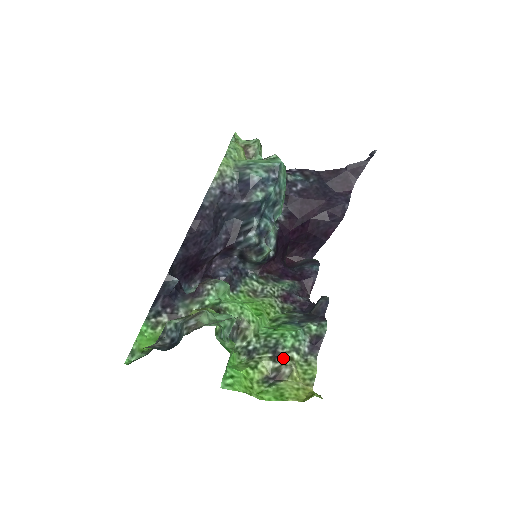
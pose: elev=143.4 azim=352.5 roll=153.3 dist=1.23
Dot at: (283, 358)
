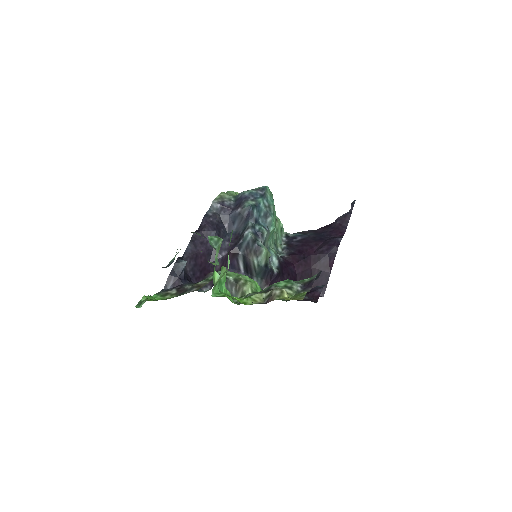
Dot at: occluded
